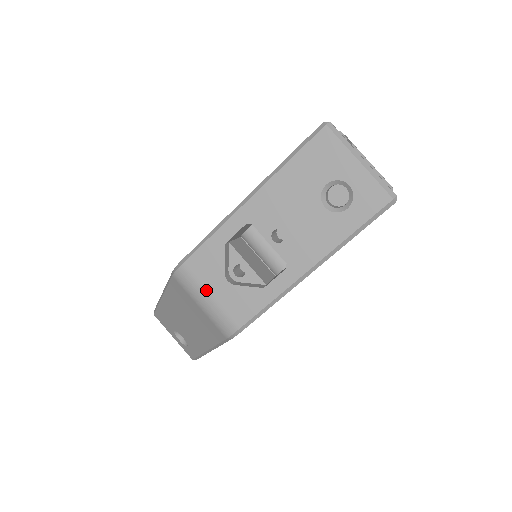
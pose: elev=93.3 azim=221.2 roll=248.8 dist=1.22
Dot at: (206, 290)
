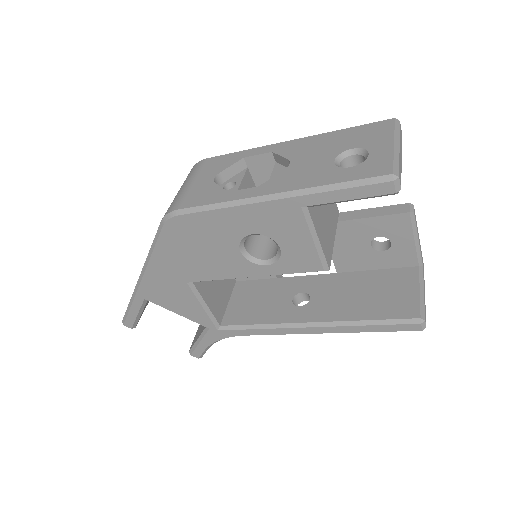
Dot at: (195, 178)
